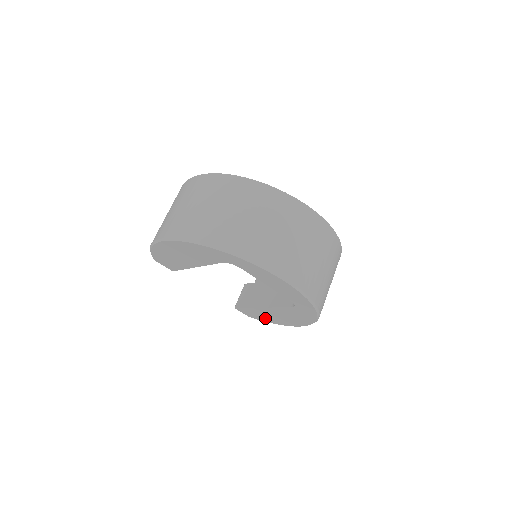
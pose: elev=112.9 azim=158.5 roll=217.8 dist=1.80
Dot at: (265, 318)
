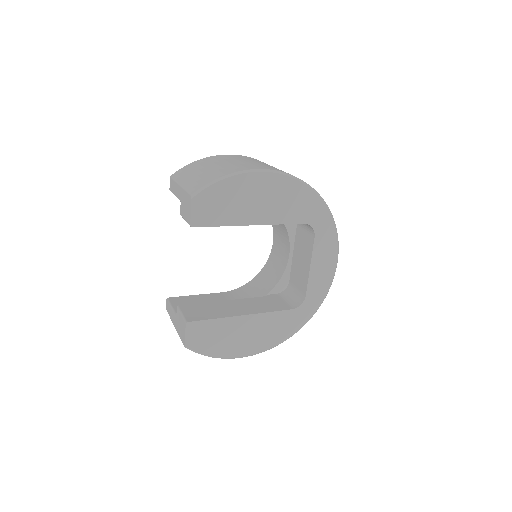
Dot at: (215, 344)
